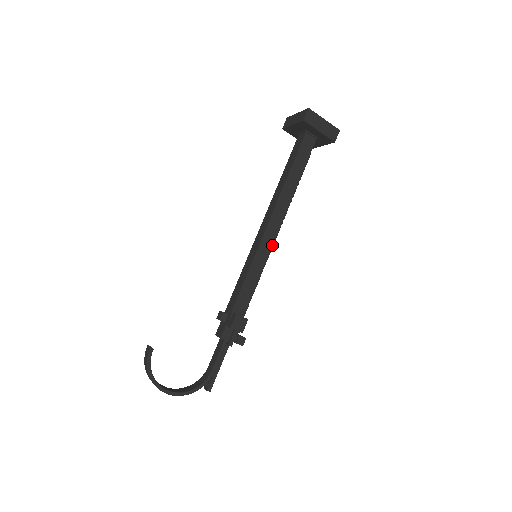
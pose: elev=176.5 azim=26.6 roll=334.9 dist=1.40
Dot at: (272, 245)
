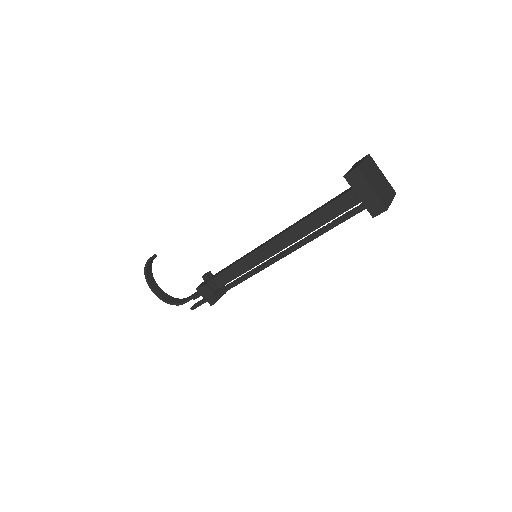
Dot at: (266, 259)
